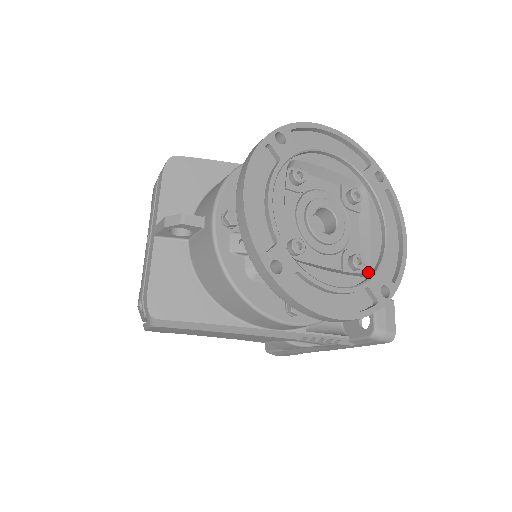
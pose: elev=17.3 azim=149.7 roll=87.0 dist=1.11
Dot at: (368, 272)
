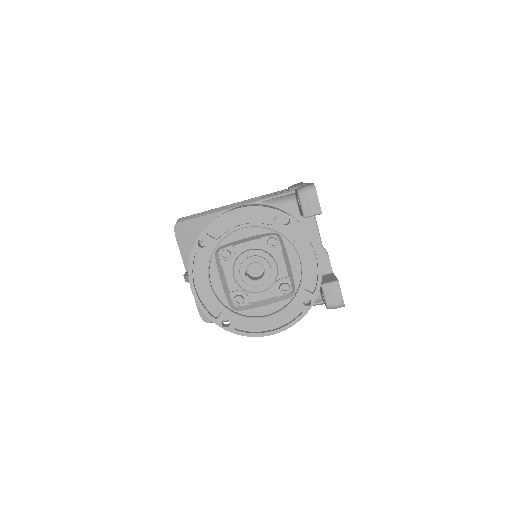
Dot at: (294, 292)
